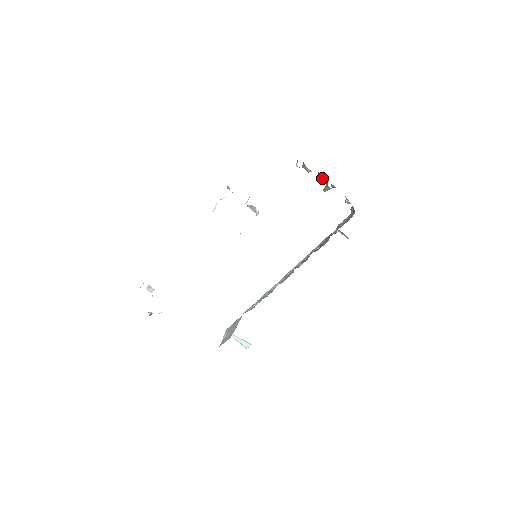
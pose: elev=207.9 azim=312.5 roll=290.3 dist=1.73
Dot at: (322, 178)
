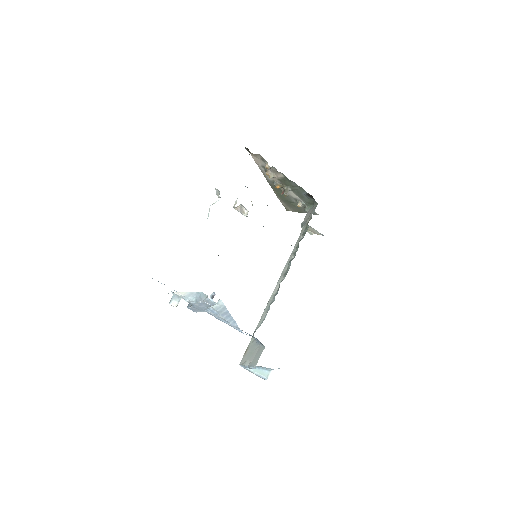
Dot at: (279, 185)
